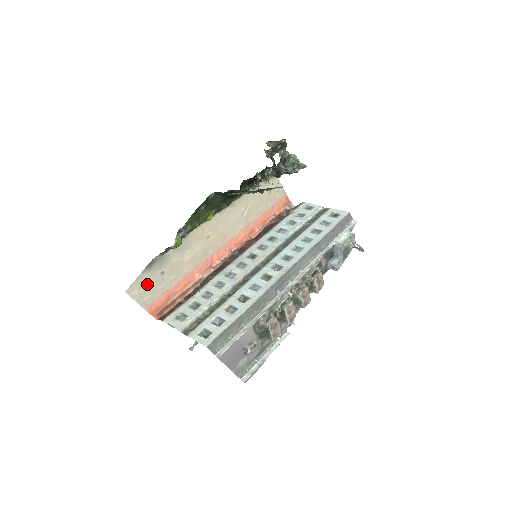
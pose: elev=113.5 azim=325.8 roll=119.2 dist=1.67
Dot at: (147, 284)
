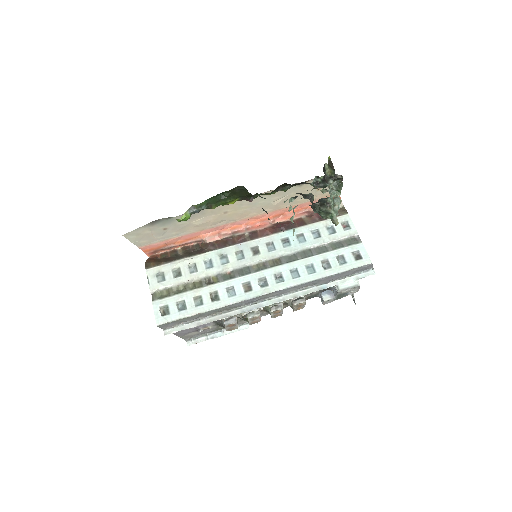
Dot at: (147, 233)
